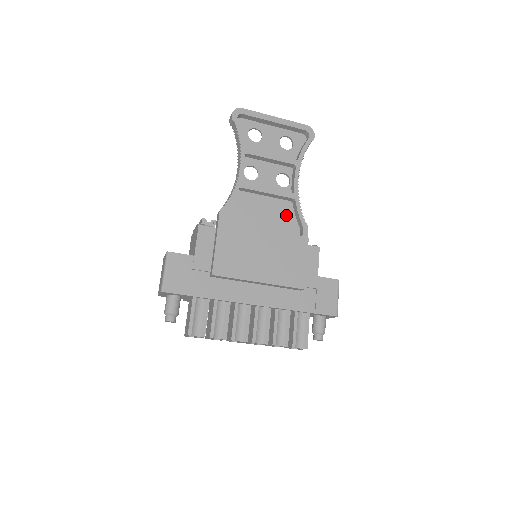
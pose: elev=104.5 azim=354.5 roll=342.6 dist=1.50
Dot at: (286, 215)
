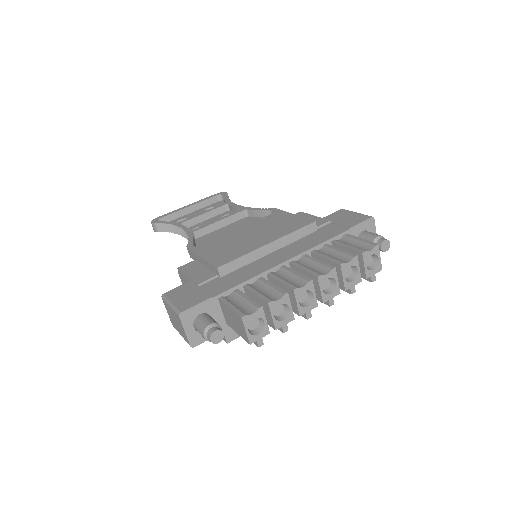
Dot at: (251, 222)
